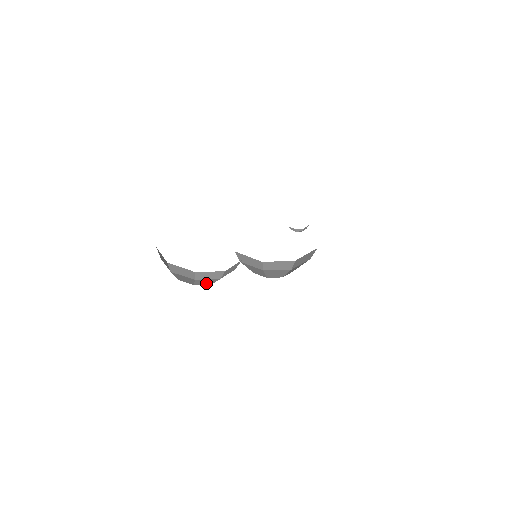
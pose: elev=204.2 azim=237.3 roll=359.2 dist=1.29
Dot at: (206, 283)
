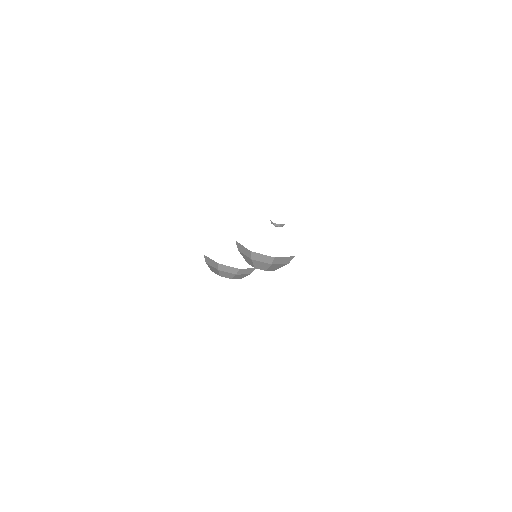
Dot at: (228, 276)
